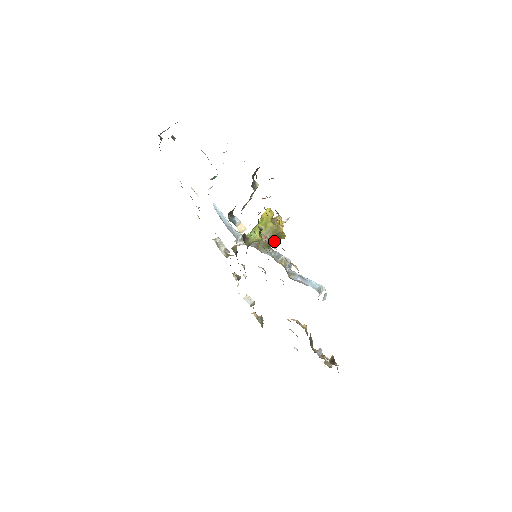
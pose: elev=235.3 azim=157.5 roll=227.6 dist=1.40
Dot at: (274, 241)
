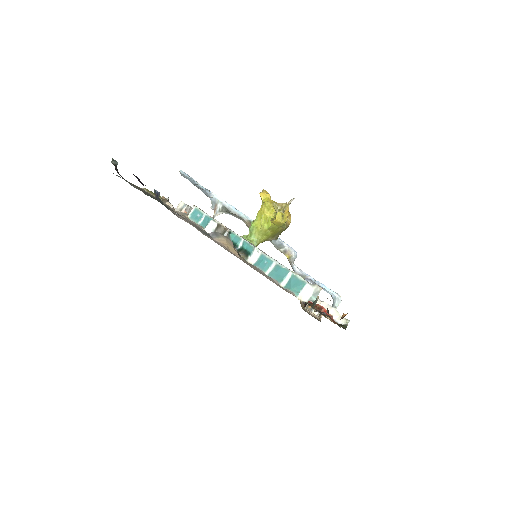
Dot at: occluded
